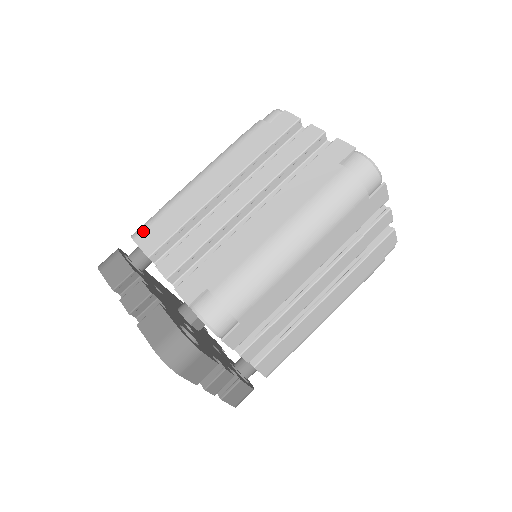
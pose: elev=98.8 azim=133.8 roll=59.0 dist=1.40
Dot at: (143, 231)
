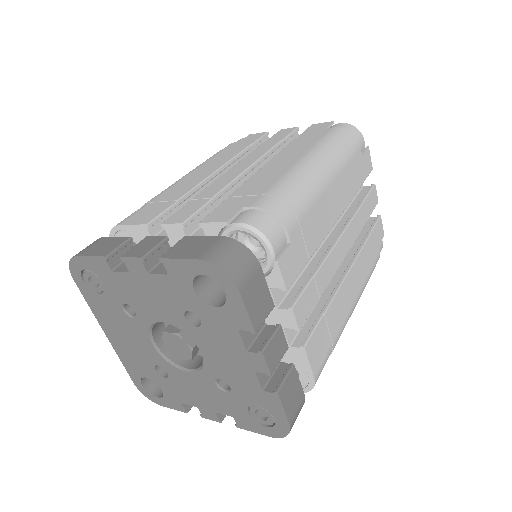
Dot at: (129, 217)
